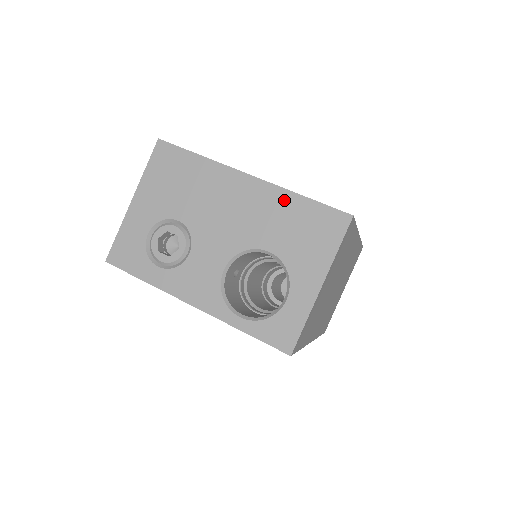
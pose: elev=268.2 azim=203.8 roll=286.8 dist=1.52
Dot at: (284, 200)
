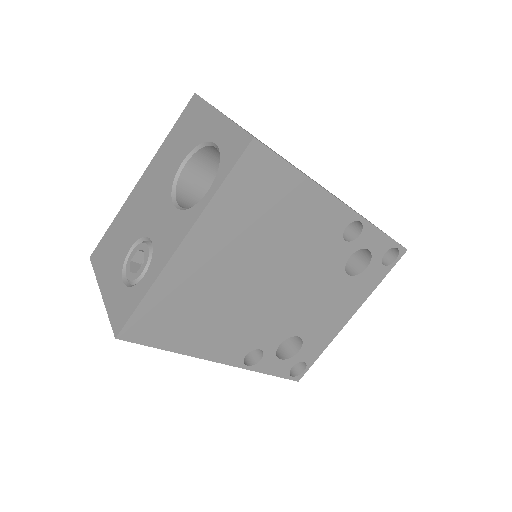
Dot at: (163, 149)
